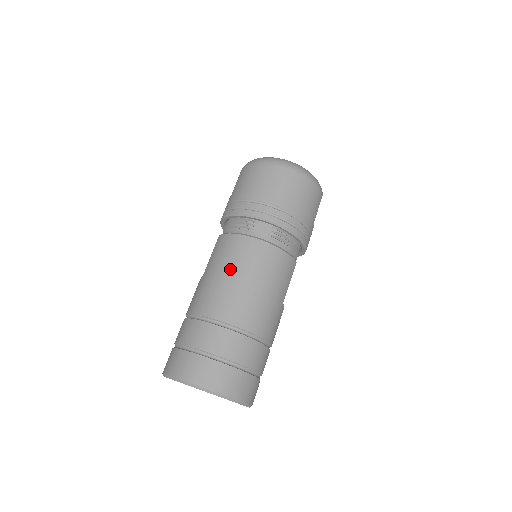
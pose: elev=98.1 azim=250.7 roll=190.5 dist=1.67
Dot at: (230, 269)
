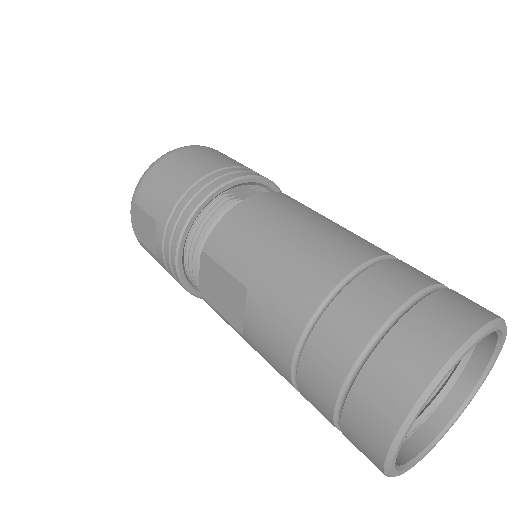
Dot at: (278, 229)
